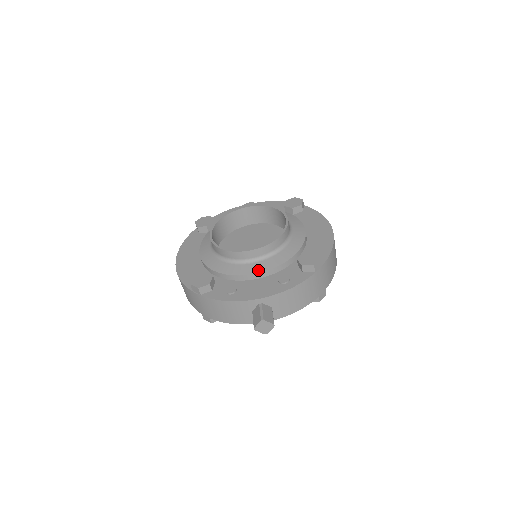
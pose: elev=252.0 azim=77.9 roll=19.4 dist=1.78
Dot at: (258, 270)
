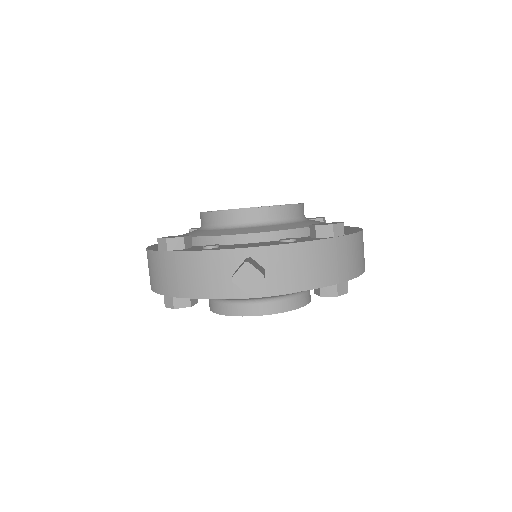
Dot at: (254, 231)
